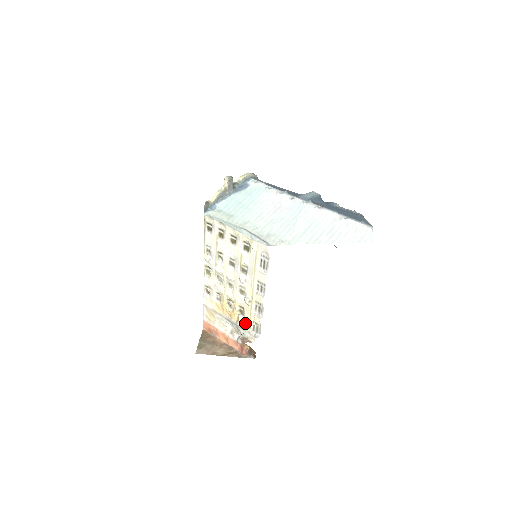
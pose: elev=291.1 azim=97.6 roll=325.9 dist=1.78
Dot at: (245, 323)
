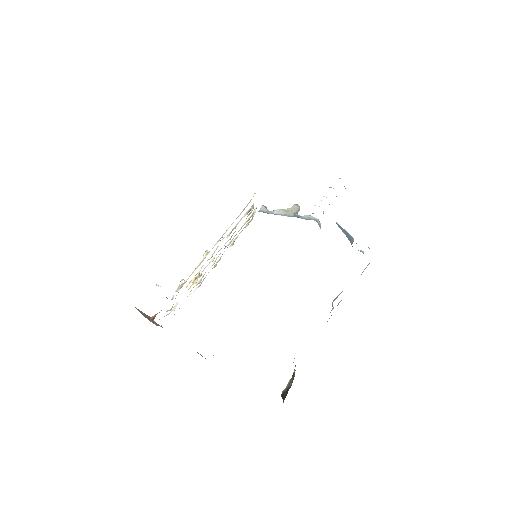
Dot at: occluded
